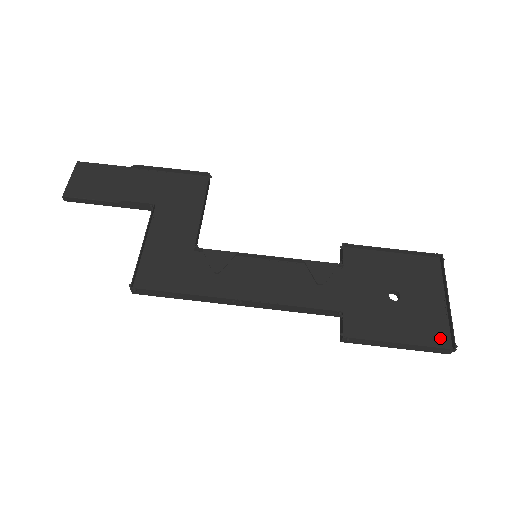
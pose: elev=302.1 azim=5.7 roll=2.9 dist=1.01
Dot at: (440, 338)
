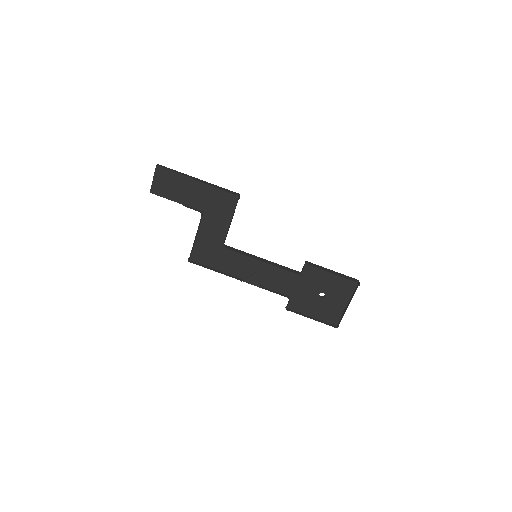
Dot at: (334, 320)
